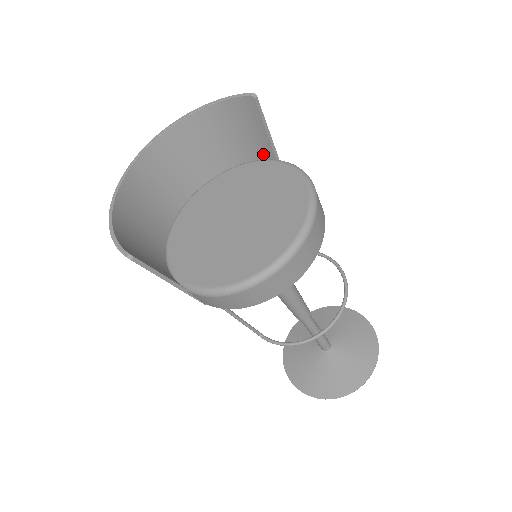
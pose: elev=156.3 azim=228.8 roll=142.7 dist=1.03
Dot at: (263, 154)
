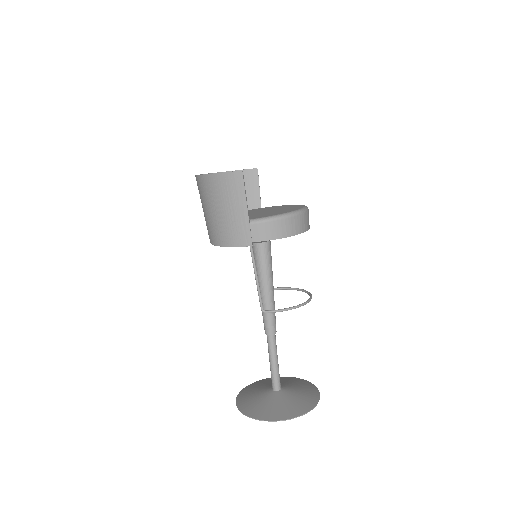
Dot at: (253, 207)
